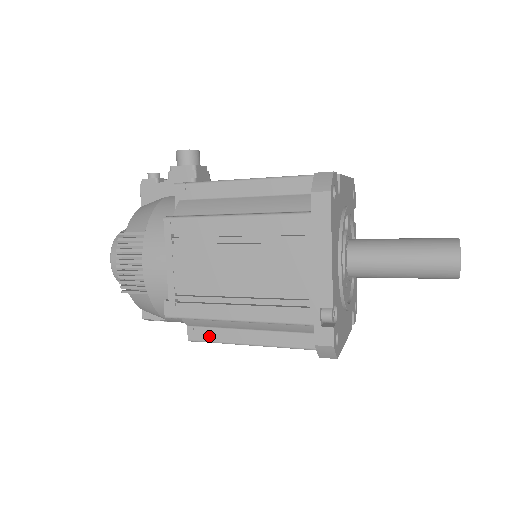
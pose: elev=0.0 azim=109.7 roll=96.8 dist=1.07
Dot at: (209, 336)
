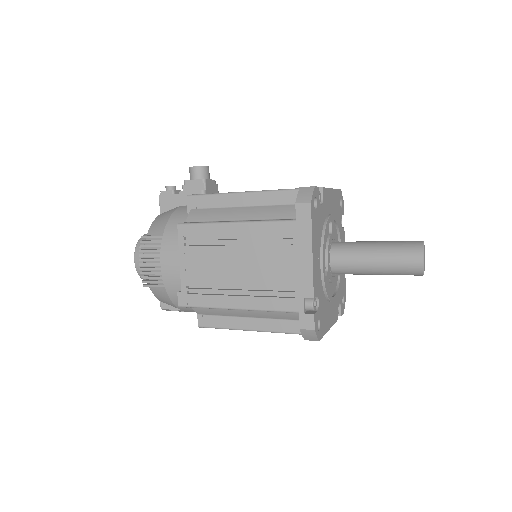
Dot at: (215, 323)
